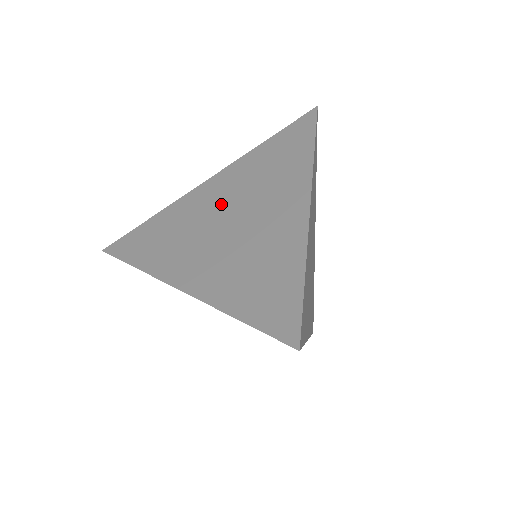
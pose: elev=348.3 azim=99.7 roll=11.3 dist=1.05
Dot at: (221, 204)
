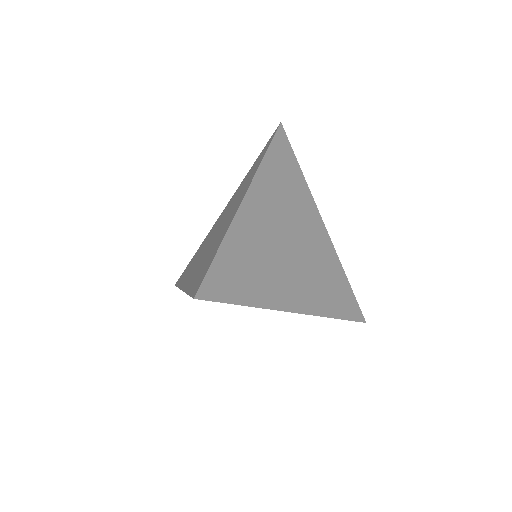
Dot at: (219, 223)
